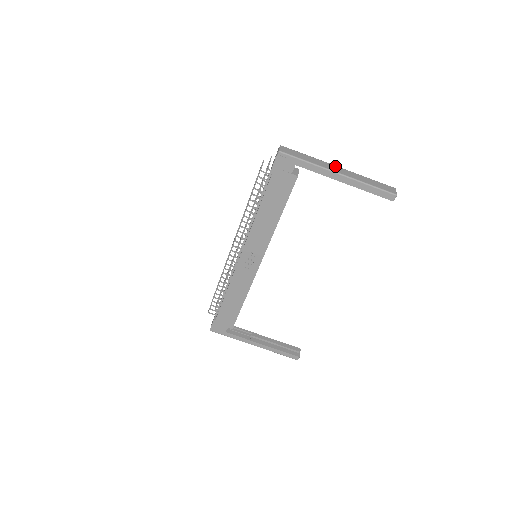
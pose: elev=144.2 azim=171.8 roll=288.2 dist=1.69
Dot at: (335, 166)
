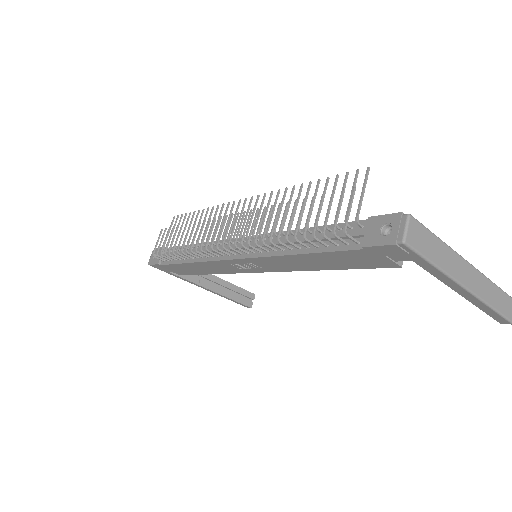
Dot at: (468, 265)
